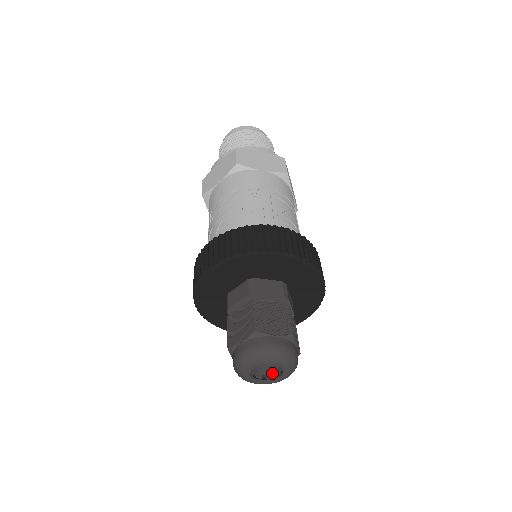
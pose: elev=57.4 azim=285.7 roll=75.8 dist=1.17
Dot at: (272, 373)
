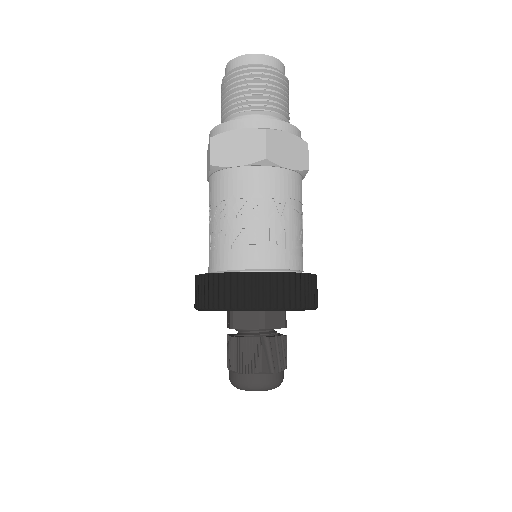
Dot at: occluded
